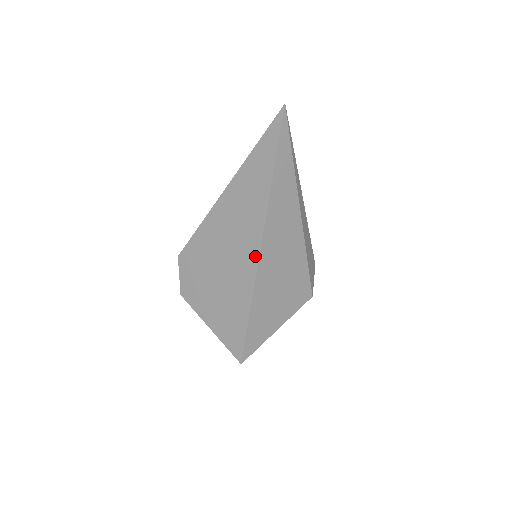
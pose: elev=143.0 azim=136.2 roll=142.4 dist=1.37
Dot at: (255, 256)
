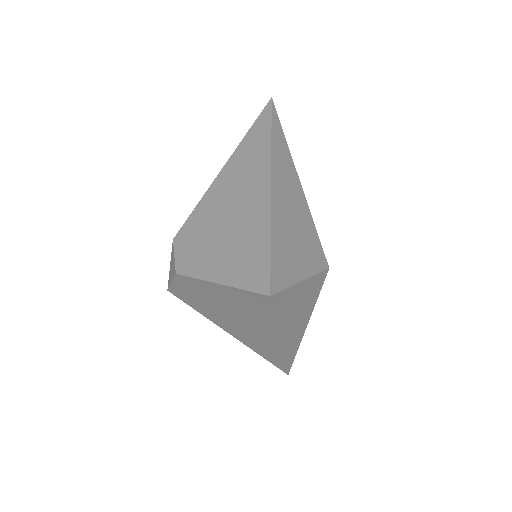
Dot at: (266, 188)
